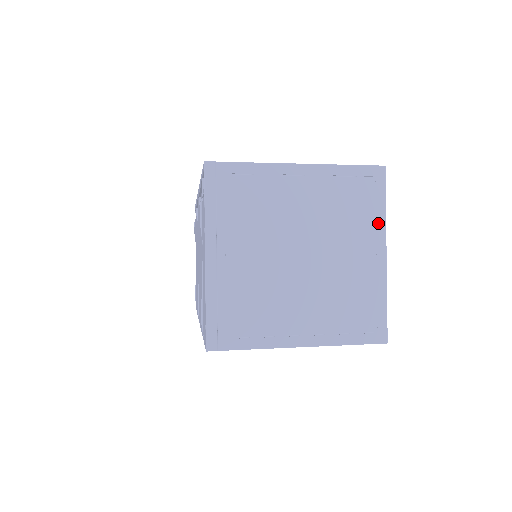
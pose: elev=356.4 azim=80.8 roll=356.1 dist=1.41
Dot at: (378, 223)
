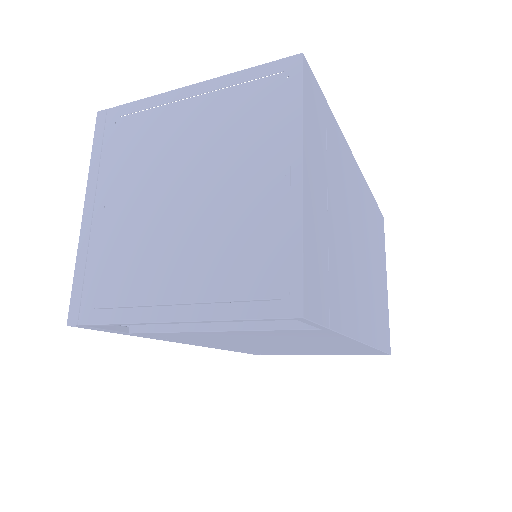
Dot at: (290, 131)
